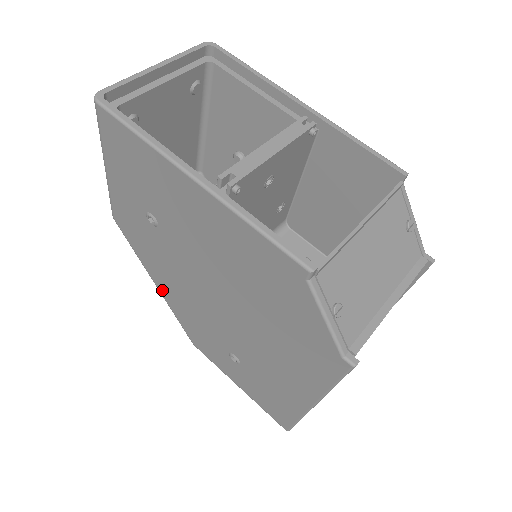
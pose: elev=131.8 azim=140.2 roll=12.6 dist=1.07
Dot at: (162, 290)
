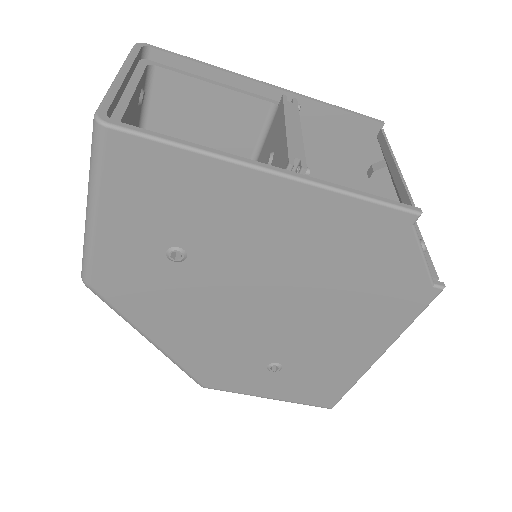
Dot at: (165, 343)
